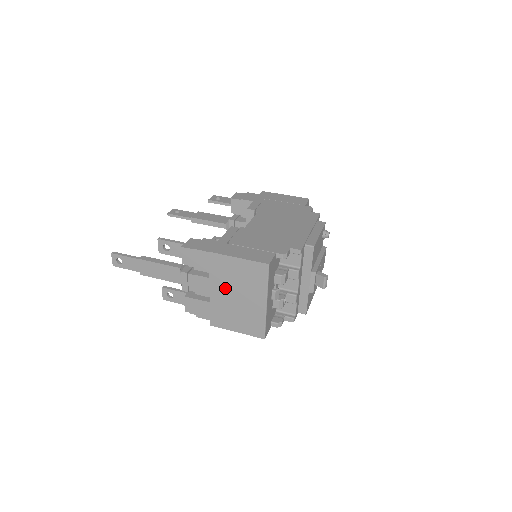
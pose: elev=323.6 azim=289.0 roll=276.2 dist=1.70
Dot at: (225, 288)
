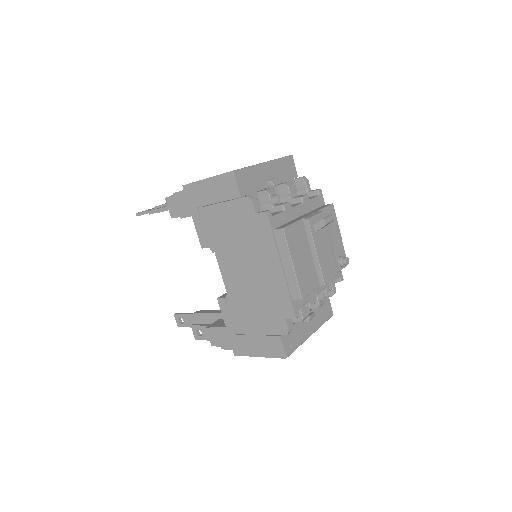
Dot at: occluded
